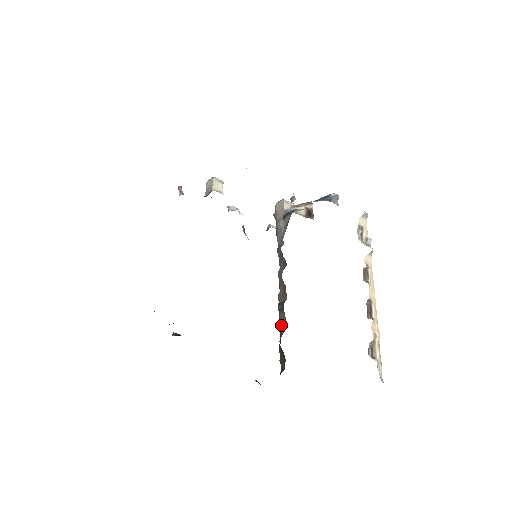
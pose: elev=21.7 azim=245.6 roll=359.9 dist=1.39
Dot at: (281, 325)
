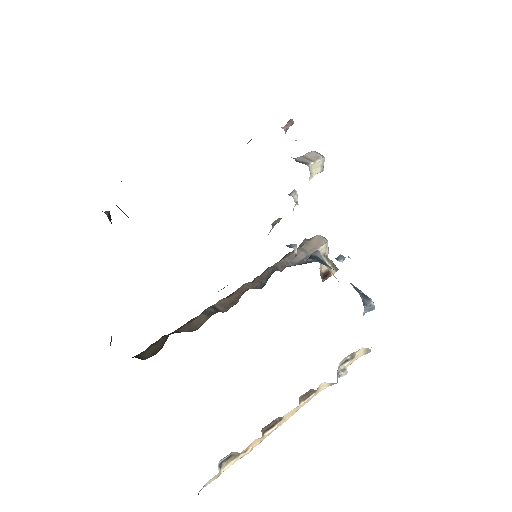
Dot at: (191, 323)
